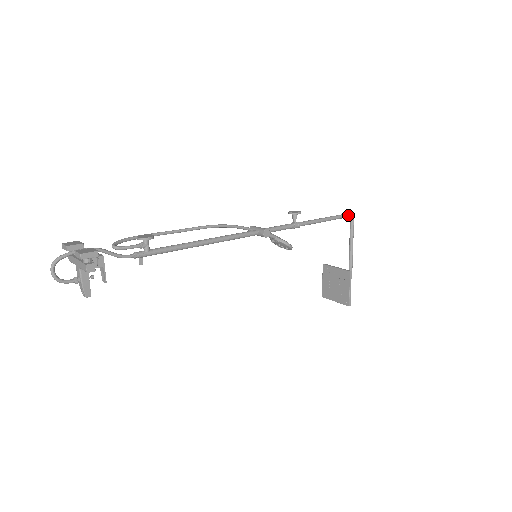
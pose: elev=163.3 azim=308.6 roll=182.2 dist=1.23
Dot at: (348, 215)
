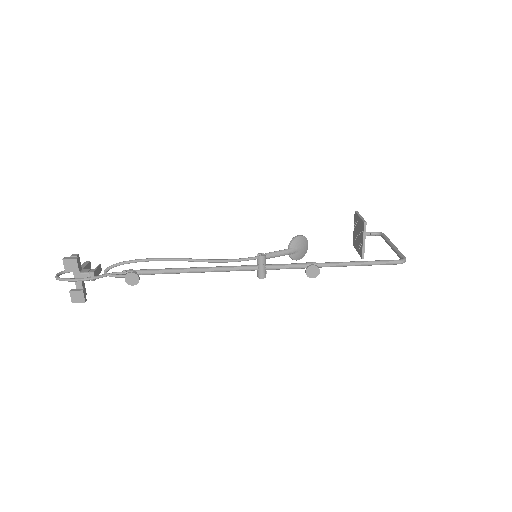
Dot at: (396, 264)
